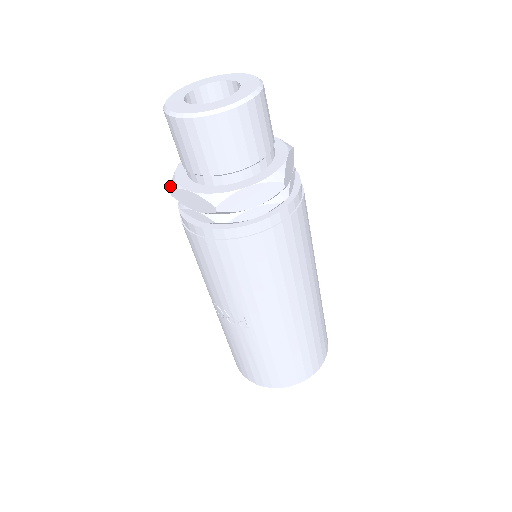
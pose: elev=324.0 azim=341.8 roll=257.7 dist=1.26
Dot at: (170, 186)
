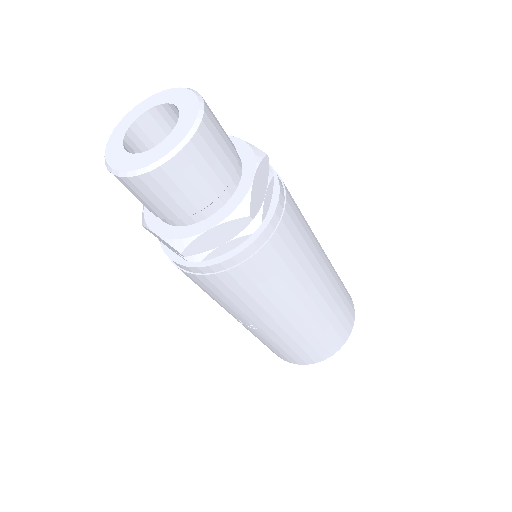
Dot at: occluded
